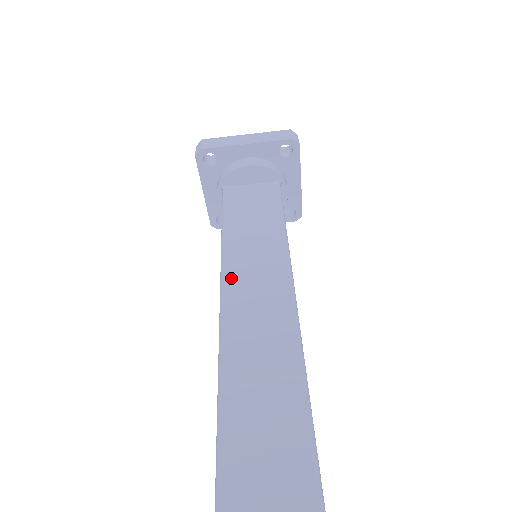
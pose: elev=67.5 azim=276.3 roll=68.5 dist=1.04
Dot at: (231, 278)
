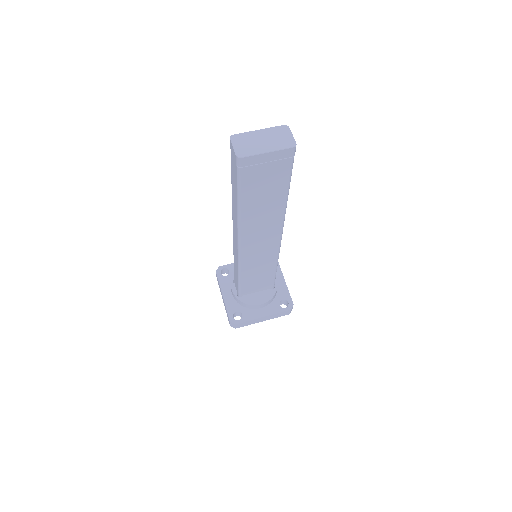
Dot at: occluded
